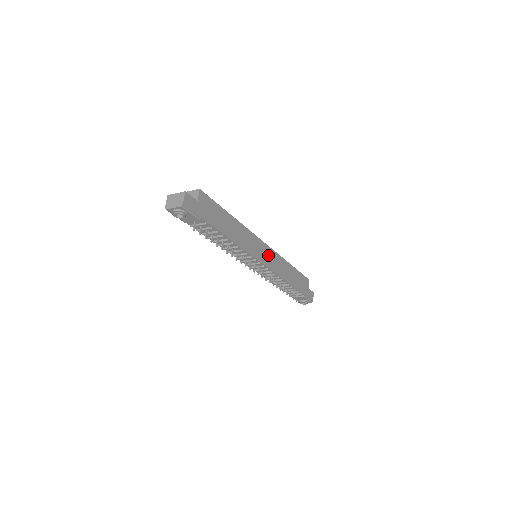
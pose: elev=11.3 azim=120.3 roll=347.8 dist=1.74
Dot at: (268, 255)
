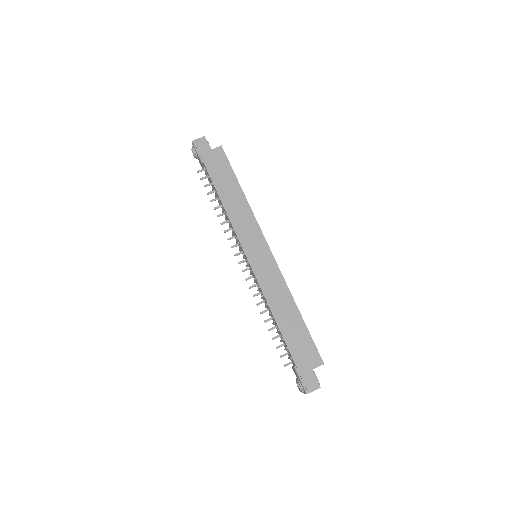
Dot at: (264, 260)
